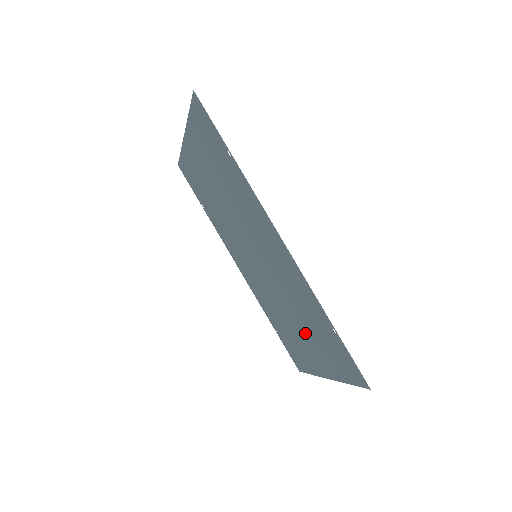
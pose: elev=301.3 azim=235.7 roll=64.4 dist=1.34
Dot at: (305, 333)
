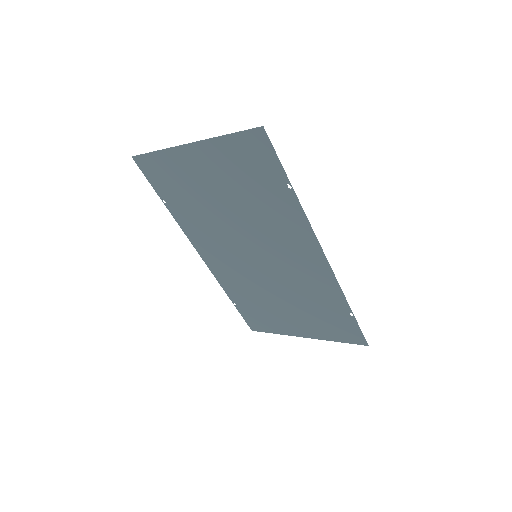
Dot at: (296, 311)
